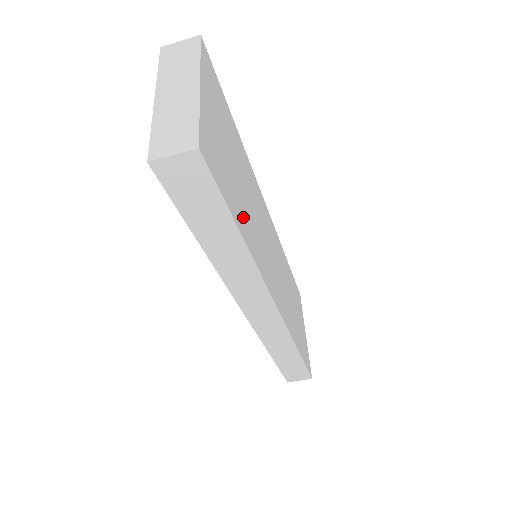
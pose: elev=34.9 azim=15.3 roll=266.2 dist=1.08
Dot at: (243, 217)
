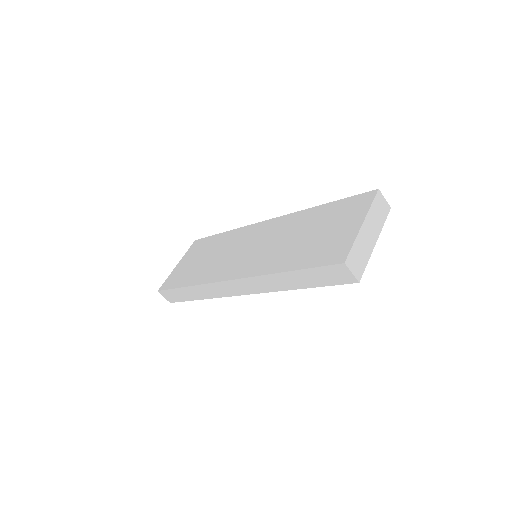
Dot at: occluded
